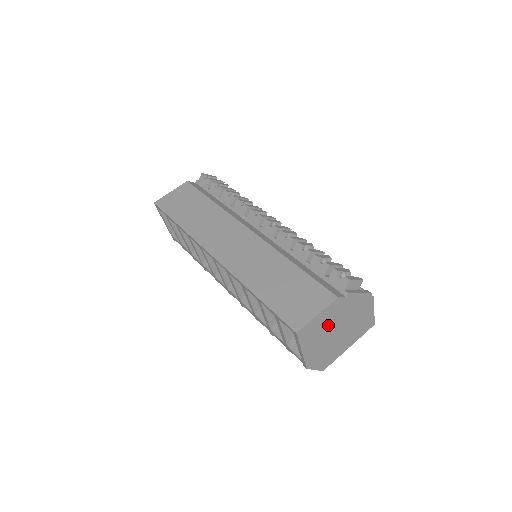
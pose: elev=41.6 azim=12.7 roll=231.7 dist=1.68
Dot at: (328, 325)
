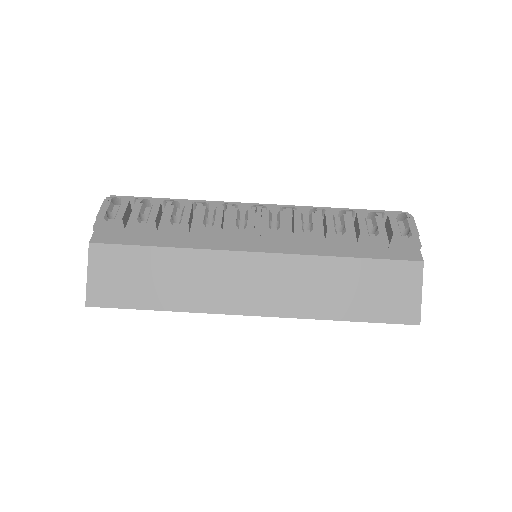
Dot at: occluded
